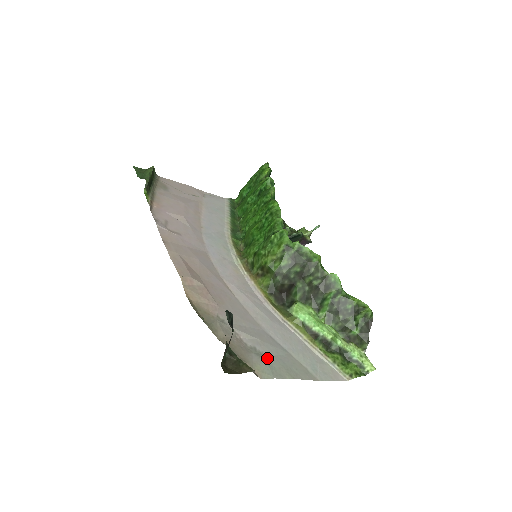
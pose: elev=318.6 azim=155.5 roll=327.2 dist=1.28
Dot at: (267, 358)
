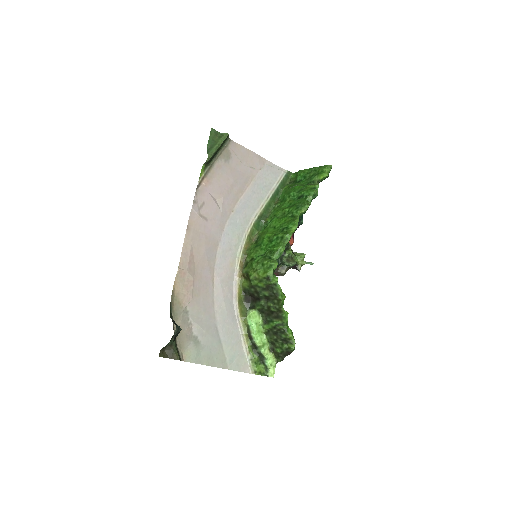
Dot at: (200, 347)
